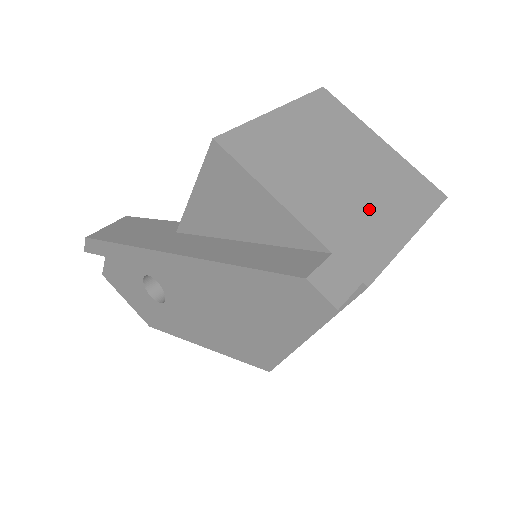
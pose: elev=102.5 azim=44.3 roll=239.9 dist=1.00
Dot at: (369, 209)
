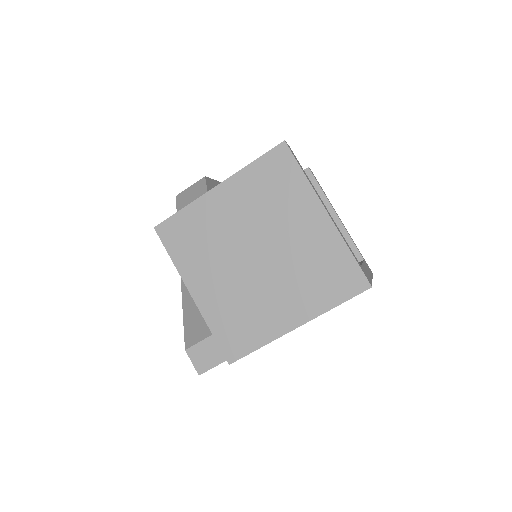
Dot at: (265, 298)
